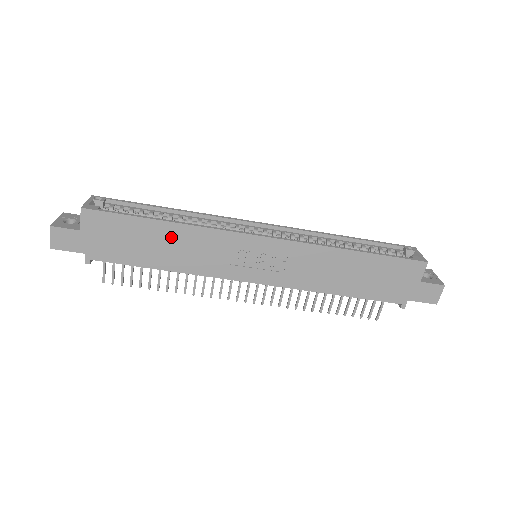
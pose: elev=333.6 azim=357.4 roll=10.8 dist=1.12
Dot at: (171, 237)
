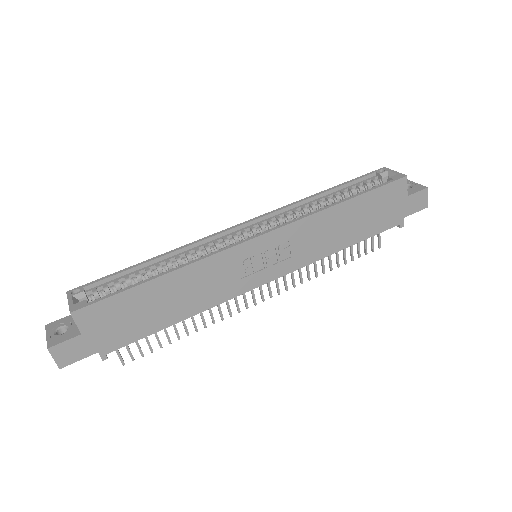
Dot at: (174, 287)
